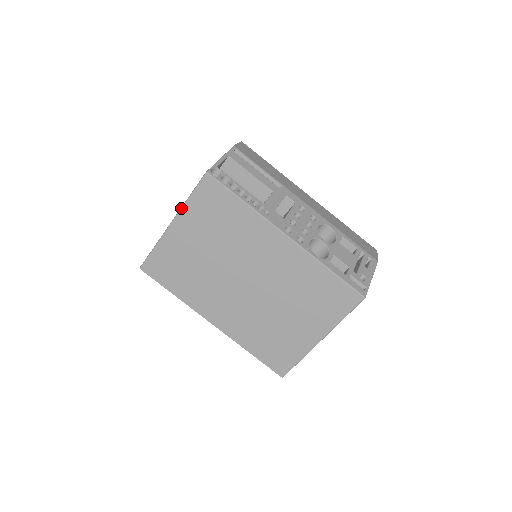
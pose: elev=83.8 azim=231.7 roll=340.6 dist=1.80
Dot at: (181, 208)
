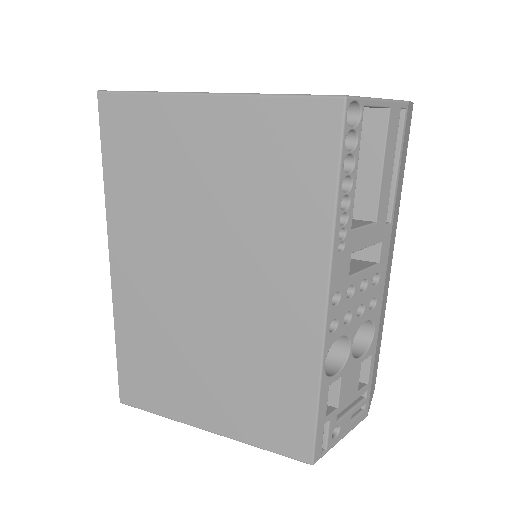
Dot at: (246, 94)
